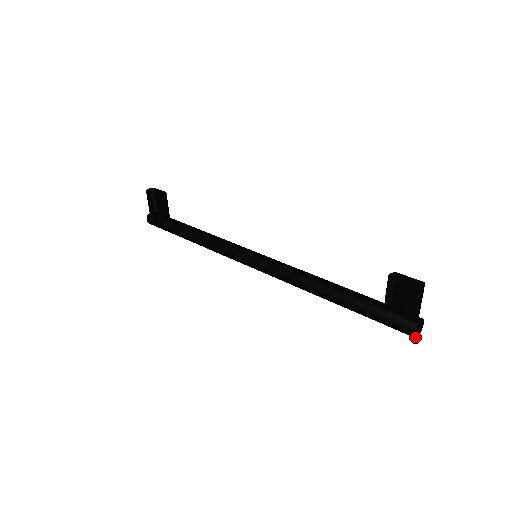
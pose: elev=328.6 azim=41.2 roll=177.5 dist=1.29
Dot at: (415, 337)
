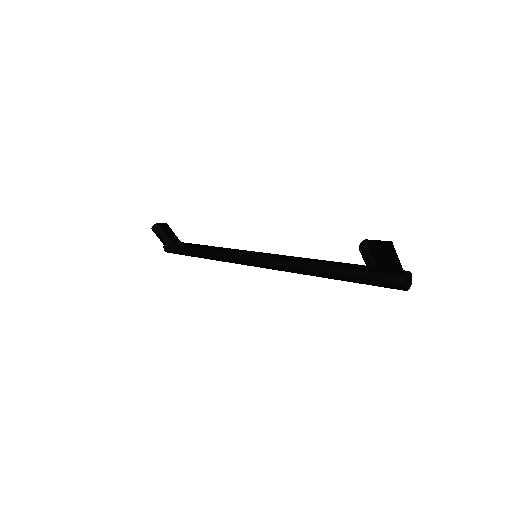
Dot at: (406, 290)
